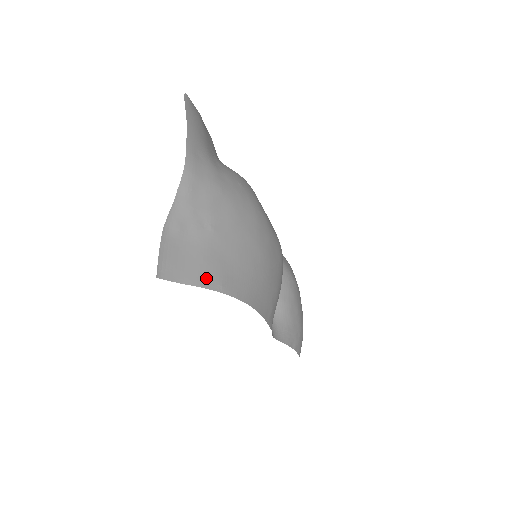
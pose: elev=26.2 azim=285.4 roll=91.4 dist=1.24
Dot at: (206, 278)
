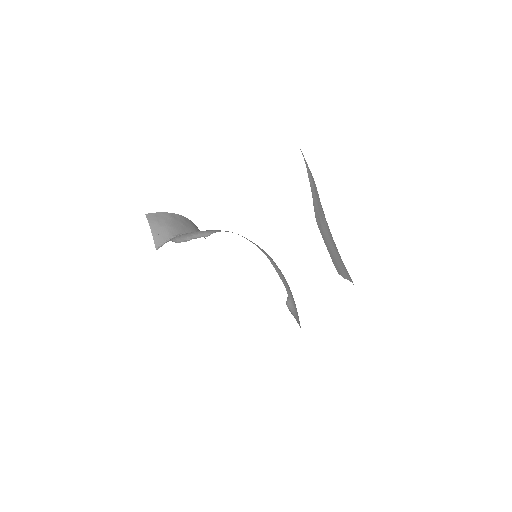
Dot at: (347, 272)
